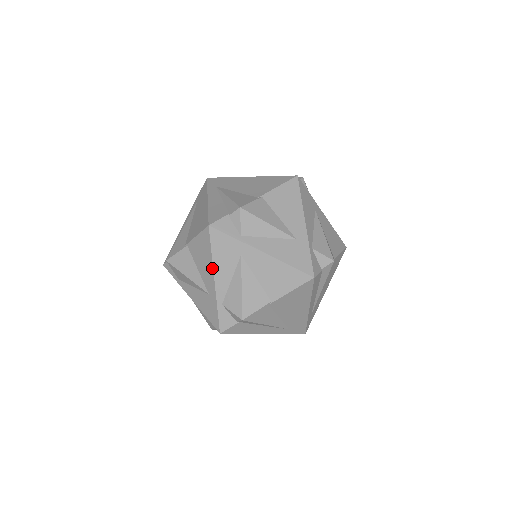
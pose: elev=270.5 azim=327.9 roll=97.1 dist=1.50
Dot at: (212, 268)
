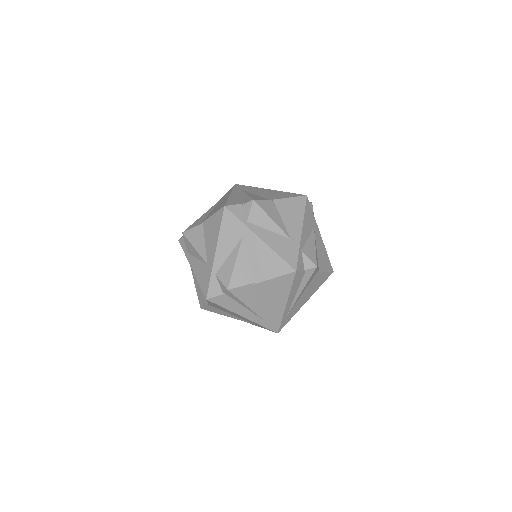
Dot at: (217, 242)
